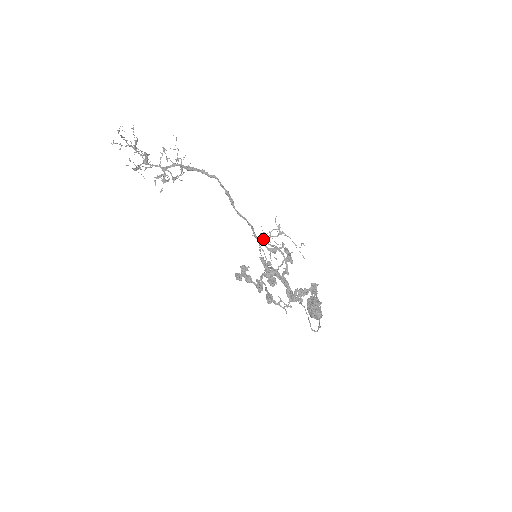
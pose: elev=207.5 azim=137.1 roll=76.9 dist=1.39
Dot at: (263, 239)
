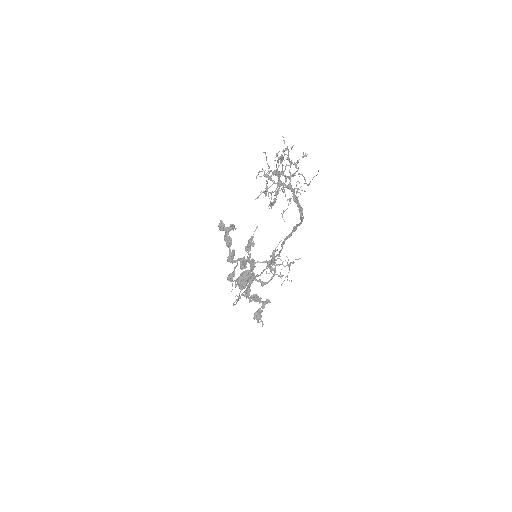
Dot at: occluded
